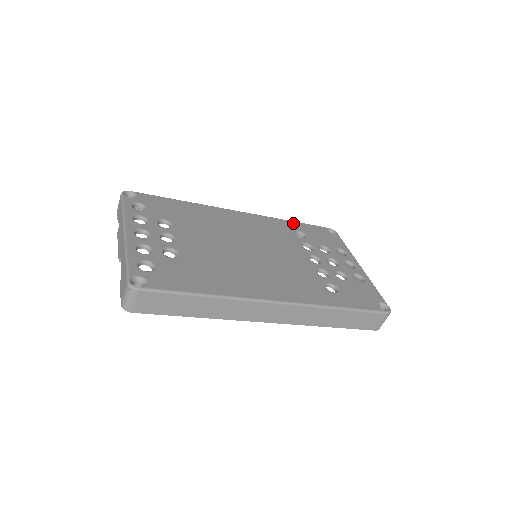
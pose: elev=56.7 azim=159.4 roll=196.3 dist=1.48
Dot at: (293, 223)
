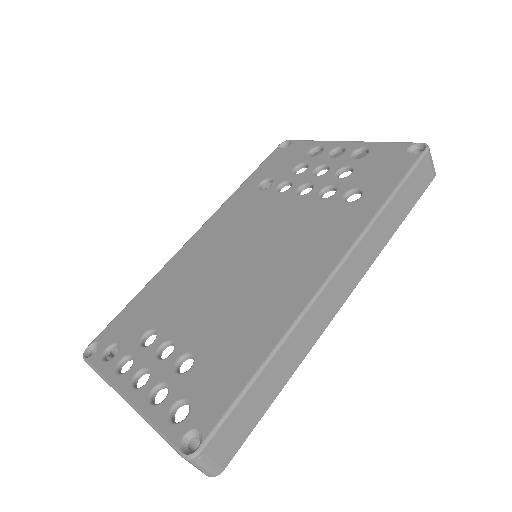
Dot at: (247, 183)
